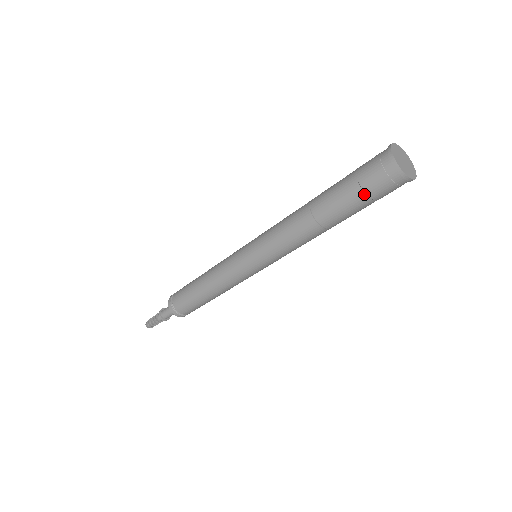
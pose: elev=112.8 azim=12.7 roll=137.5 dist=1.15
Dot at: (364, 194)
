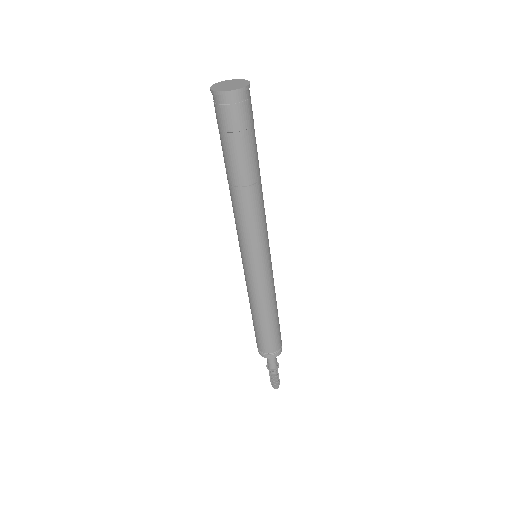
Dot at: (228, 134)
